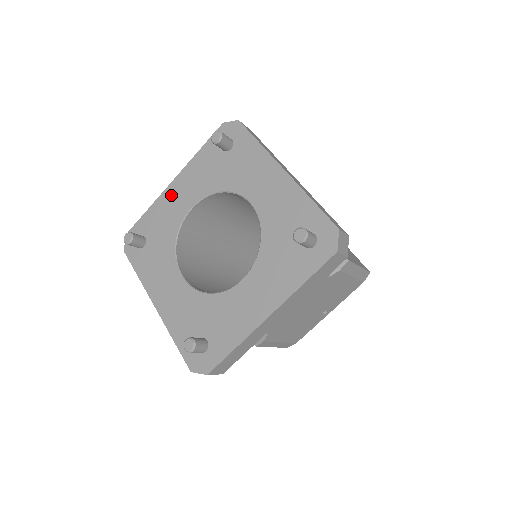
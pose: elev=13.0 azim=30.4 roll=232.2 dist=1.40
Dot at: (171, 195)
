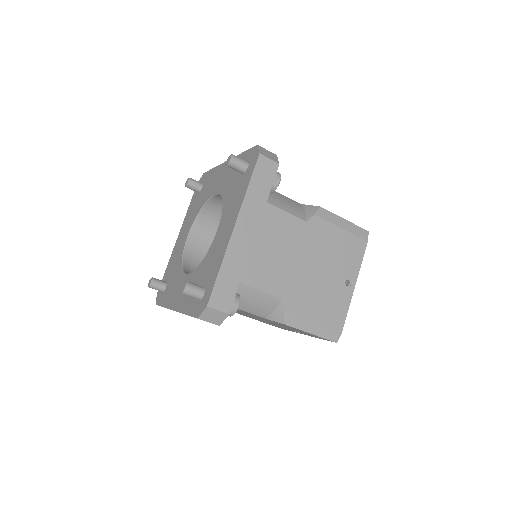
Dot at: (177, 244)
